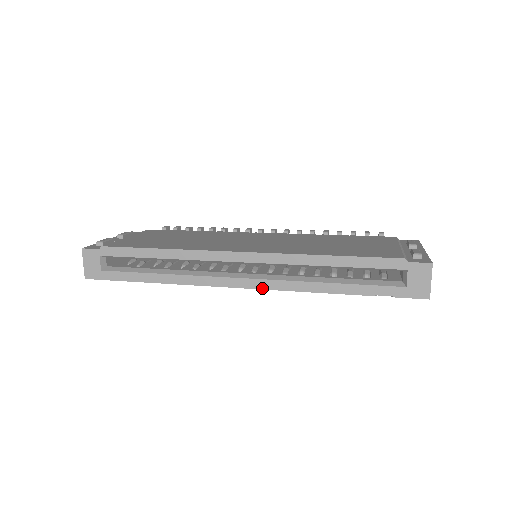
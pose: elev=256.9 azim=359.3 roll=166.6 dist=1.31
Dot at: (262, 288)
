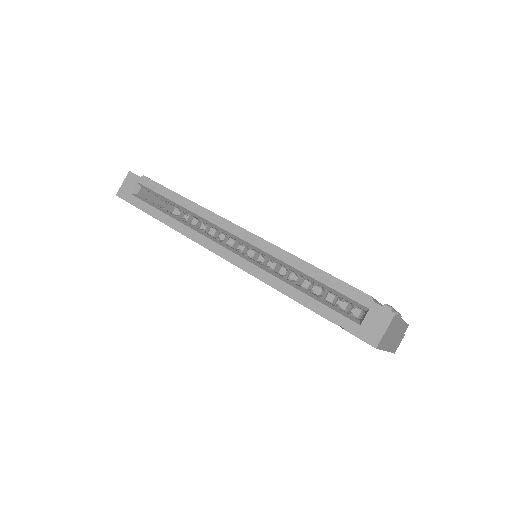
Dot at: (238, 266)
